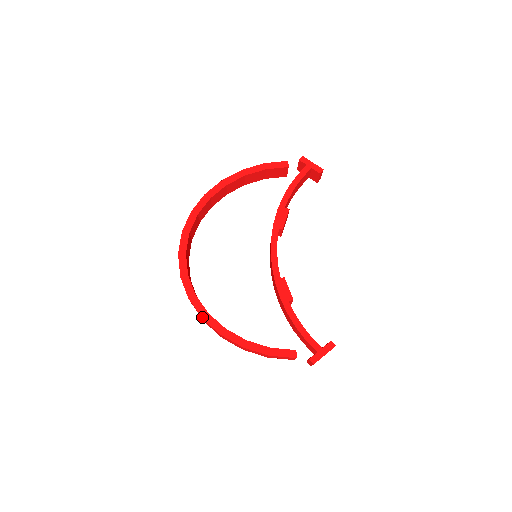
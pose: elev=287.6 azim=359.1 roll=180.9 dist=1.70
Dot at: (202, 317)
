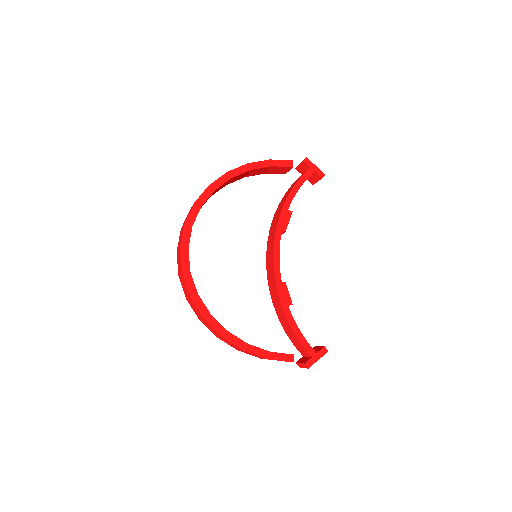
Dot at: (204, 318)
